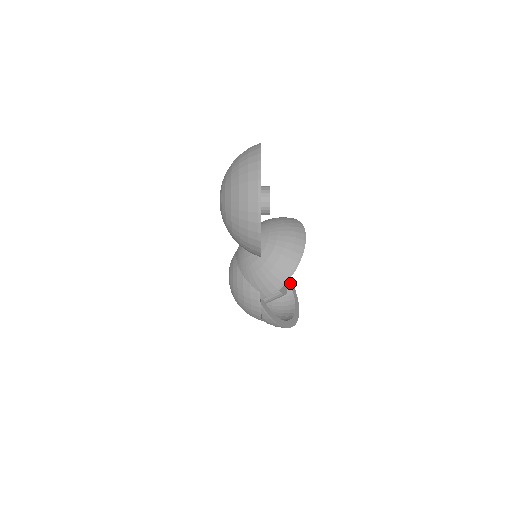
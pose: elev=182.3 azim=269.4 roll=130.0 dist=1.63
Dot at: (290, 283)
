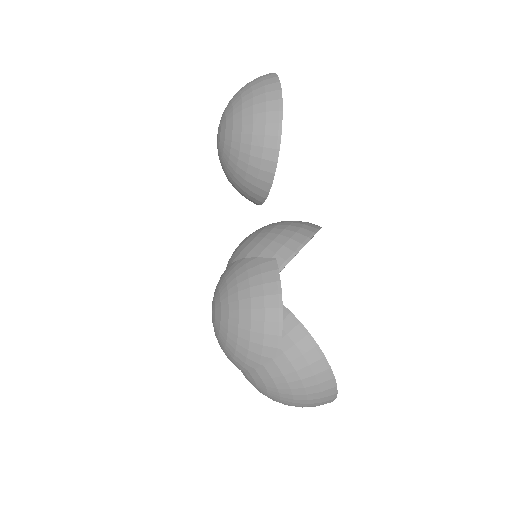
Dot at: occluded
